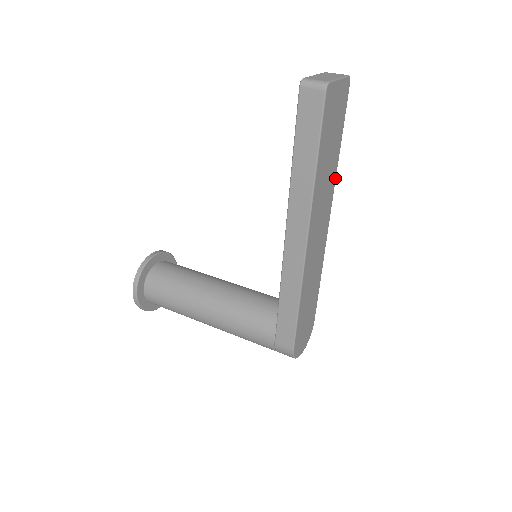
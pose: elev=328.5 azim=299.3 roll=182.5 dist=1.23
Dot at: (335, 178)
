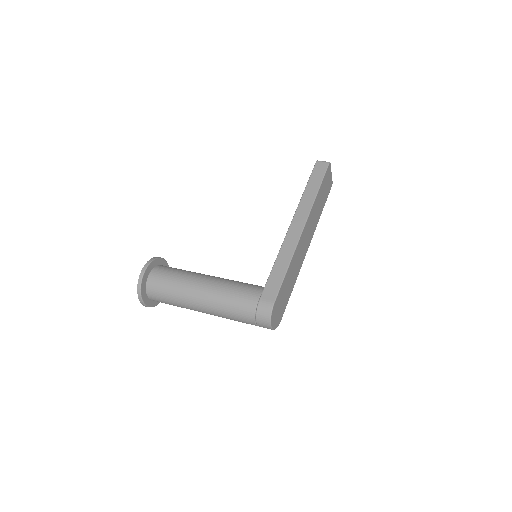
Dot at: occluded
